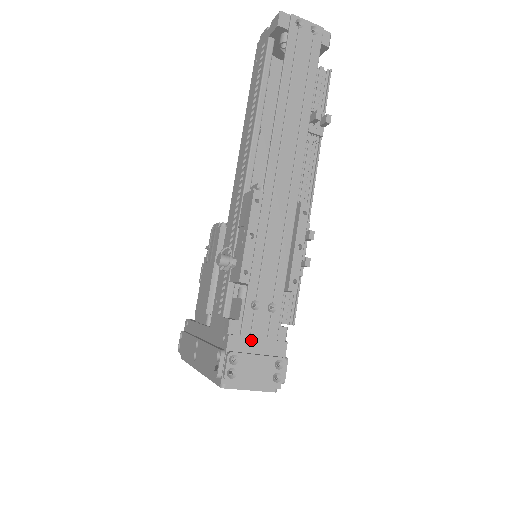
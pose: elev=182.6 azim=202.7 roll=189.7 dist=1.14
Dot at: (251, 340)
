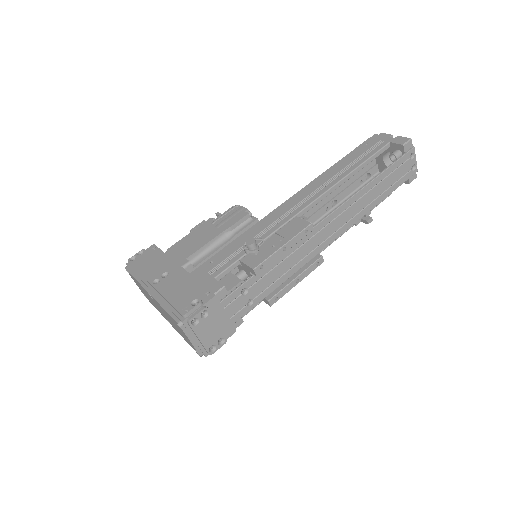
Dot at: (222, 311)
